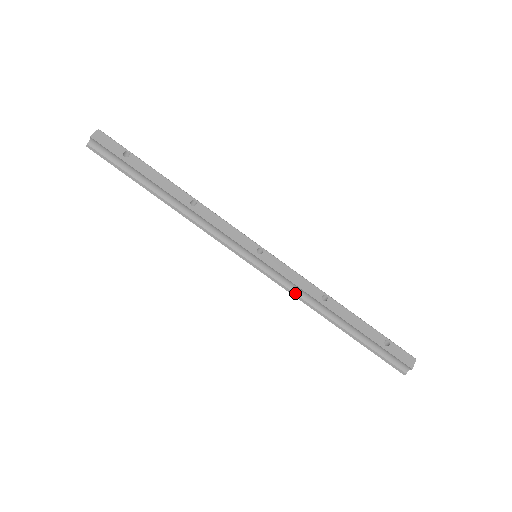
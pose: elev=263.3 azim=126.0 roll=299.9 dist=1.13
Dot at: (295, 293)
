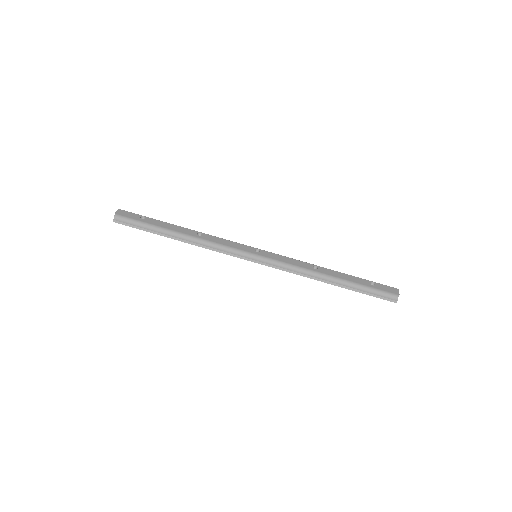
Dot at: (294, 271)
